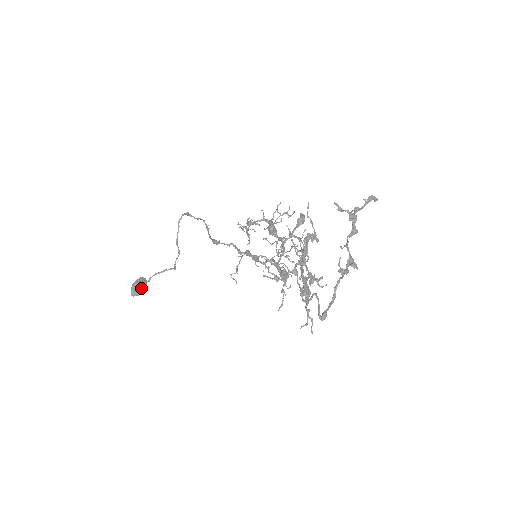
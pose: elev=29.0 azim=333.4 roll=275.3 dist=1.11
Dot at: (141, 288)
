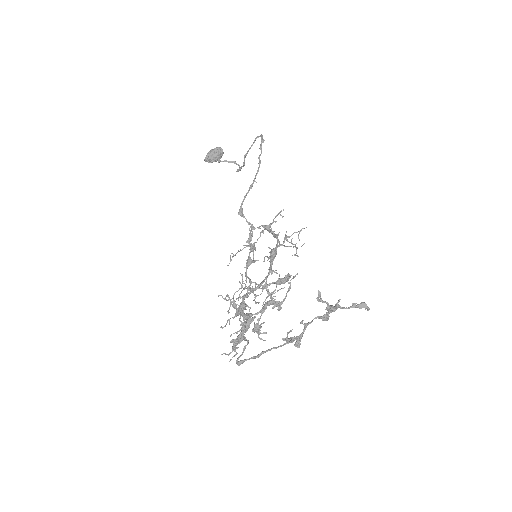
Dot at: (214, 159)
